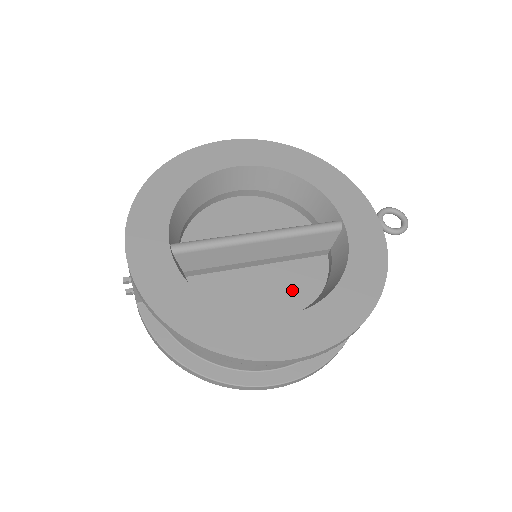
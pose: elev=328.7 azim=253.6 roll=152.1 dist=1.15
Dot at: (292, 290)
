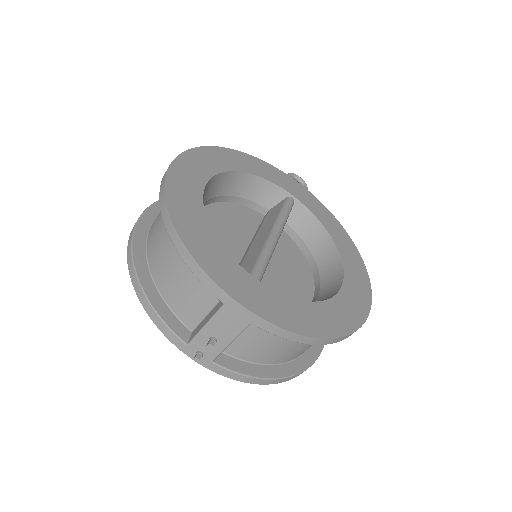
Dot at: (295, 267)
